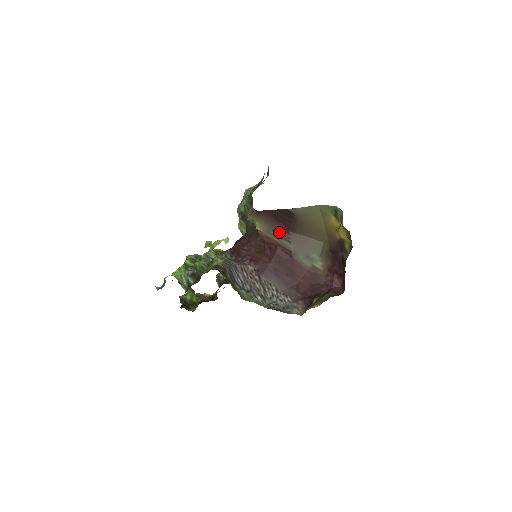
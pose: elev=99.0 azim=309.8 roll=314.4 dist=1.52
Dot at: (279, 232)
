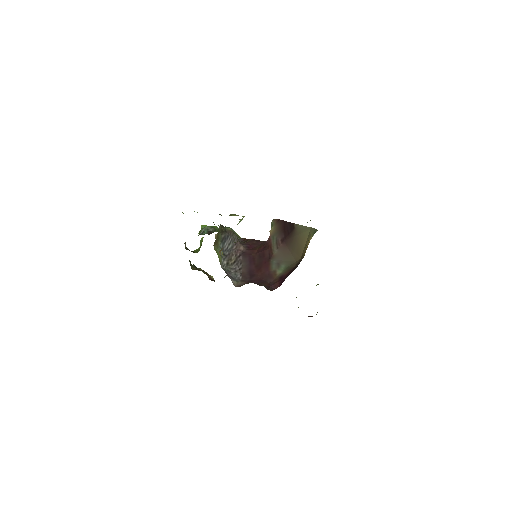
Dot at: (278, 239)
